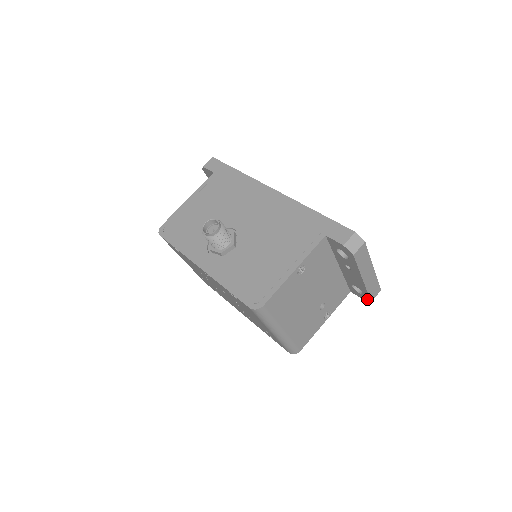
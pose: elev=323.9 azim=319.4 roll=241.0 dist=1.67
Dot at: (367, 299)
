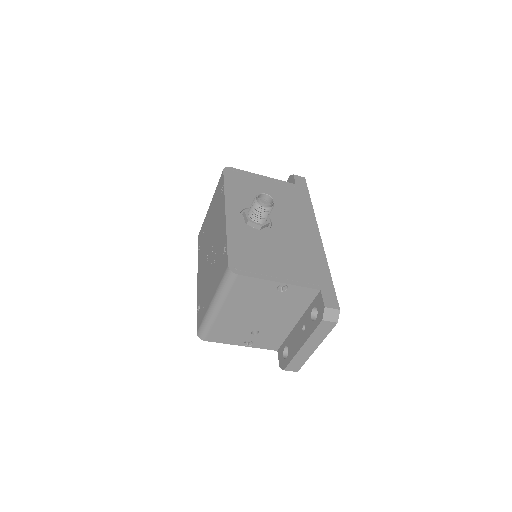
Dot at: (283, 366)
